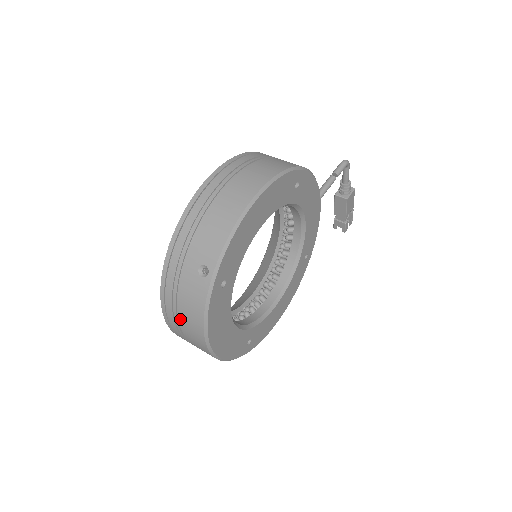
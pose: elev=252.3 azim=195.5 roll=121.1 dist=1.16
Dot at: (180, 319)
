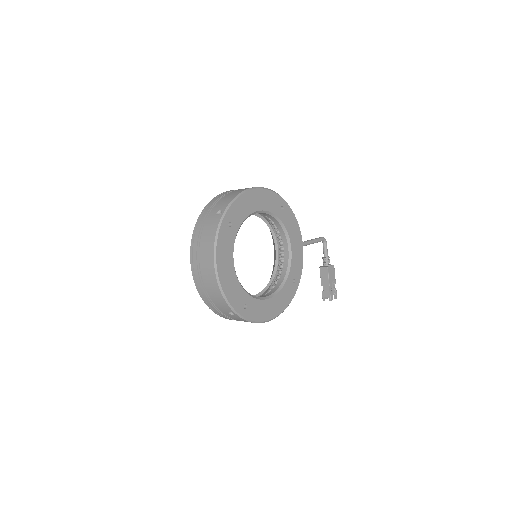
Dot at: (200, 251)
